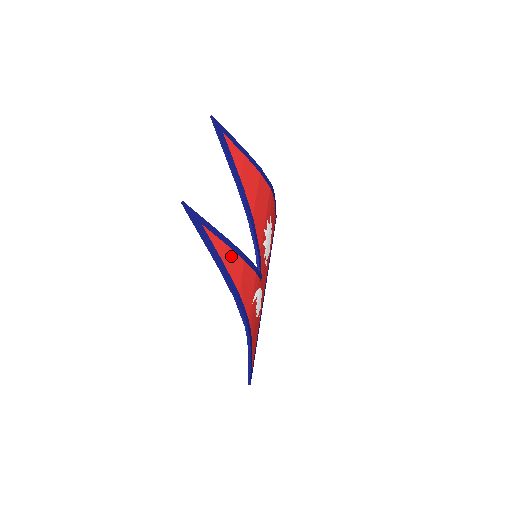
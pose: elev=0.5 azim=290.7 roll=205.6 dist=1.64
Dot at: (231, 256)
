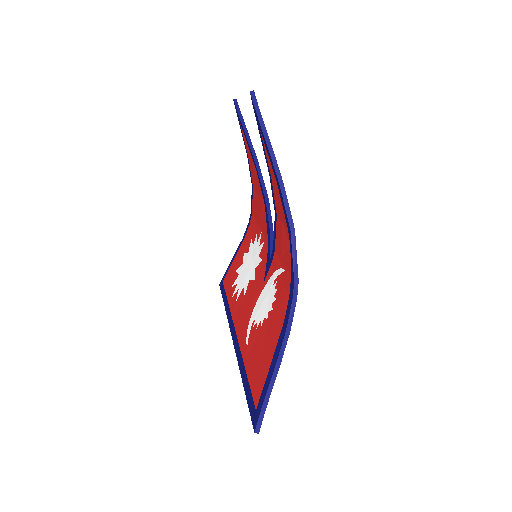
Dot at: occluded
